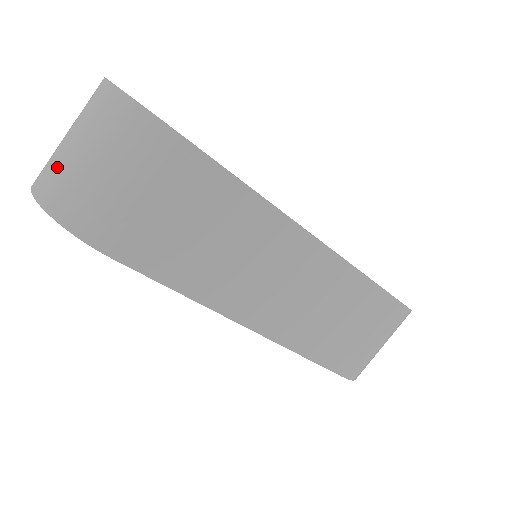
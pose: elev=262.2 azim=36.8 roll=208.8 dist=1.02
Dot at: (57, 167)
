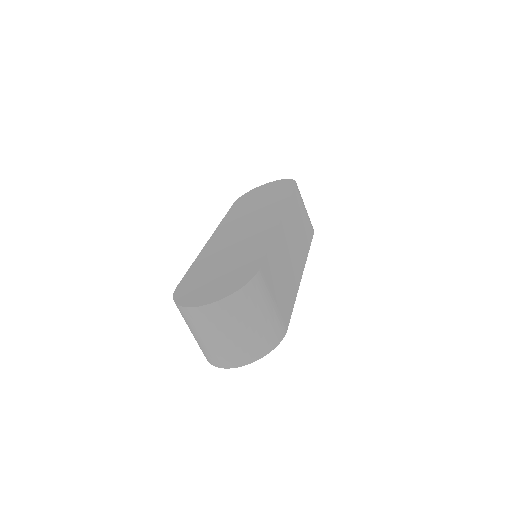
Dot at: (241, 347)
